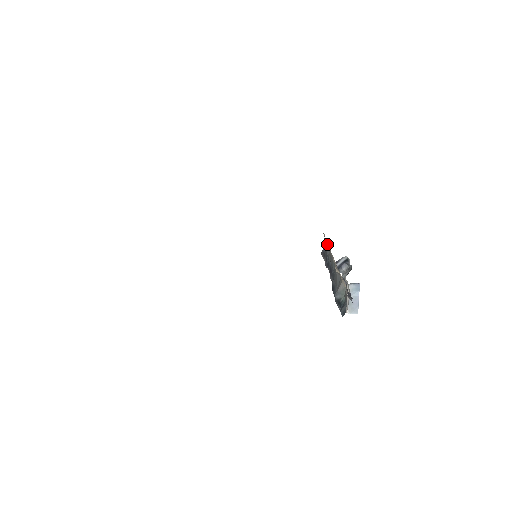
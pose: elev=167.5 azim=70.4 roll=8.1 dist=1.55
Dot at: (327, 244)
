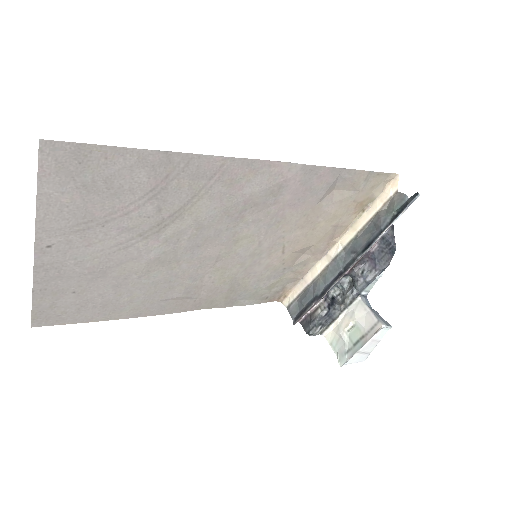
Dot at: (301, 296)
